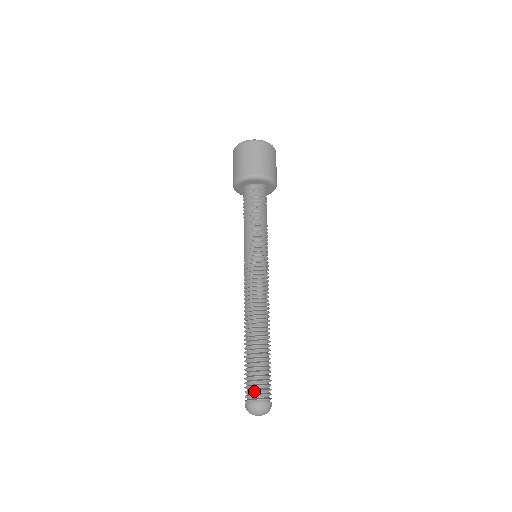
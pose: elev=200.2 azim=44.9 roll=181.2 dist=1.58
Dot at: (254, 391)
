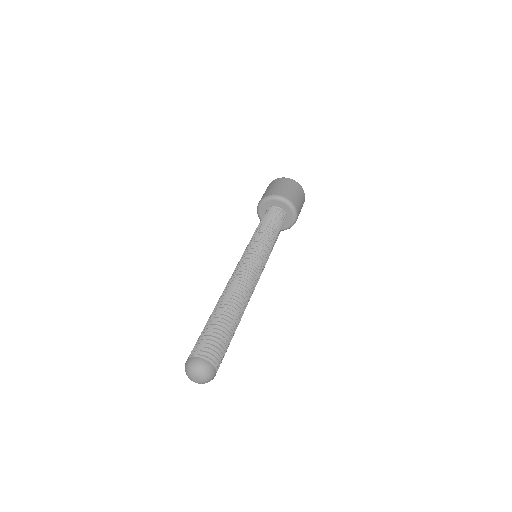
Dot at: (206, 348)
